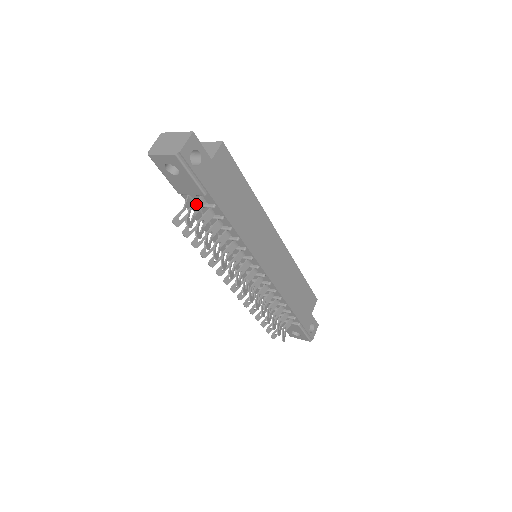
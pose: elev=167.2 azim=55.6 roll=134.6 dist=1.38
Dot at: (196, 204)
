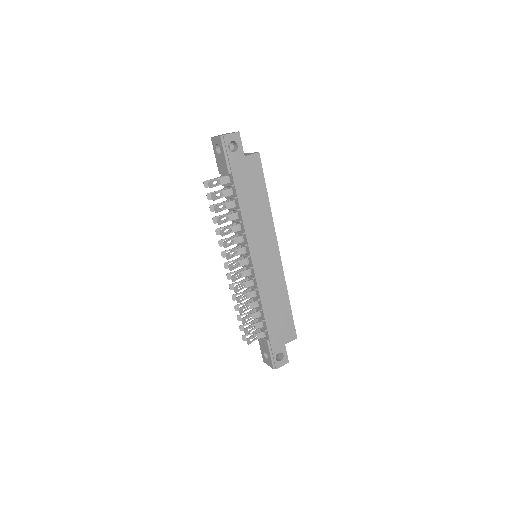
Dot at: (223, 179)
